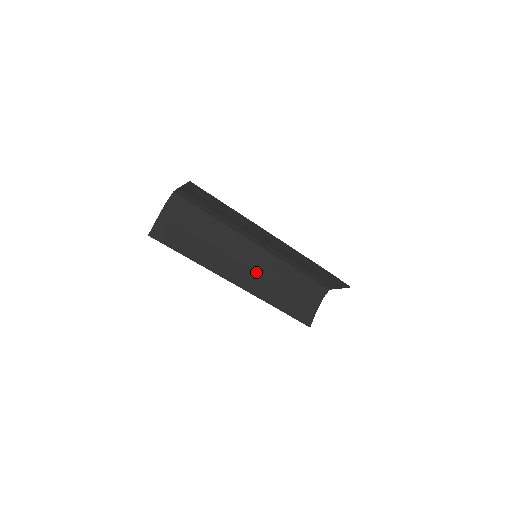
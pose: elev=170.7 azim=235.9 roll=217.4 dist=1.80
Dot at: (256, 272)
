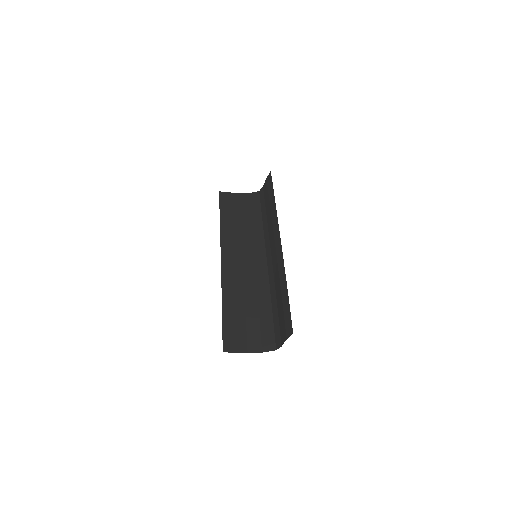
Dot at: (243, 271)
